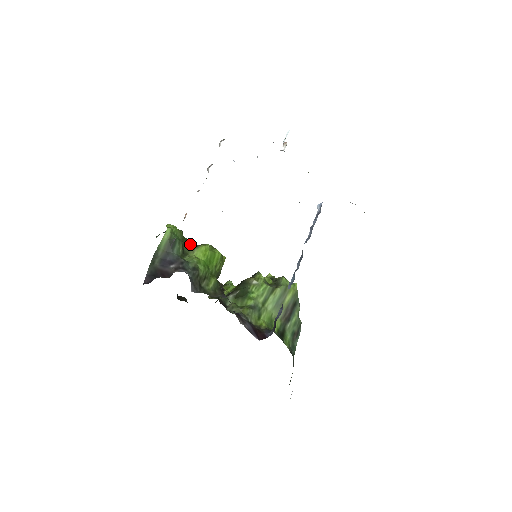
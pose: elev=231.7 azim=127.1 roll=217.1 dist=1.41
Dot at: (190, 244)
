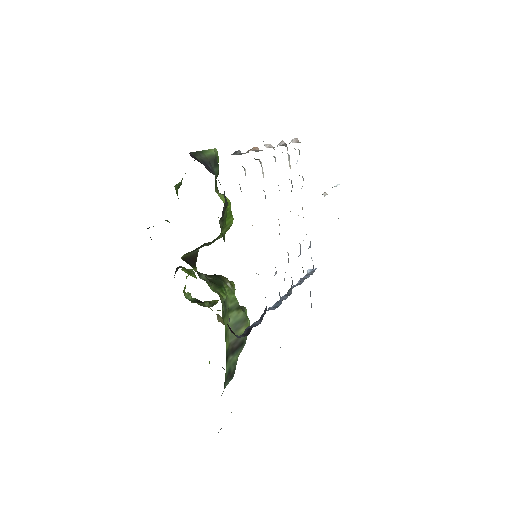
Dot at: occluded
